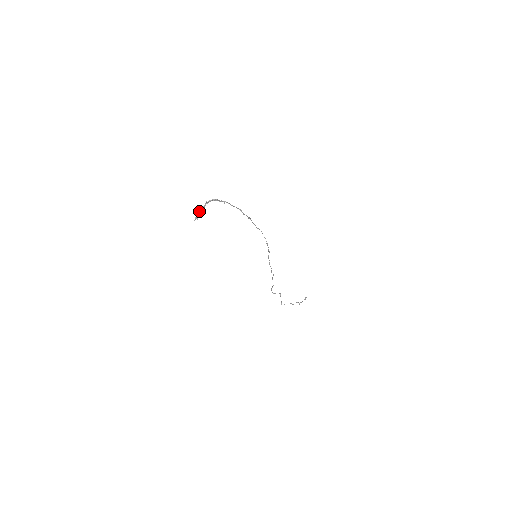
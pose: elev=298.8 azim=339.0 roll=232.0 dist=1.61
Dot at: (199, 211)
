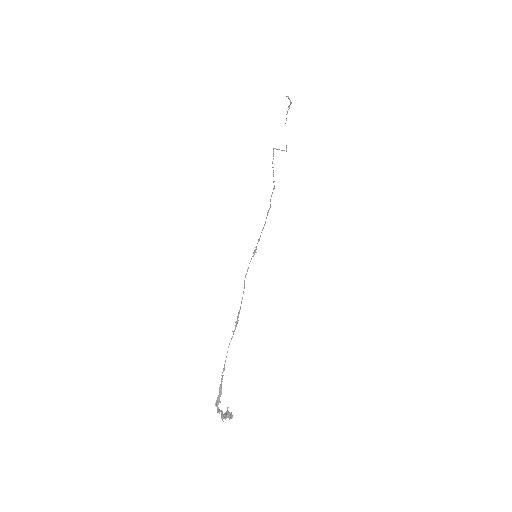
Dot at: (224, 417)
